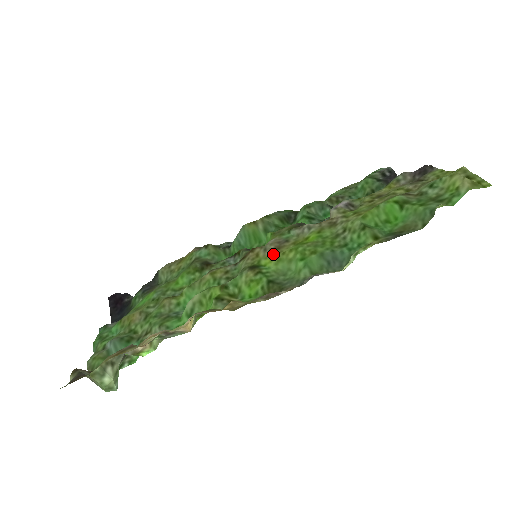
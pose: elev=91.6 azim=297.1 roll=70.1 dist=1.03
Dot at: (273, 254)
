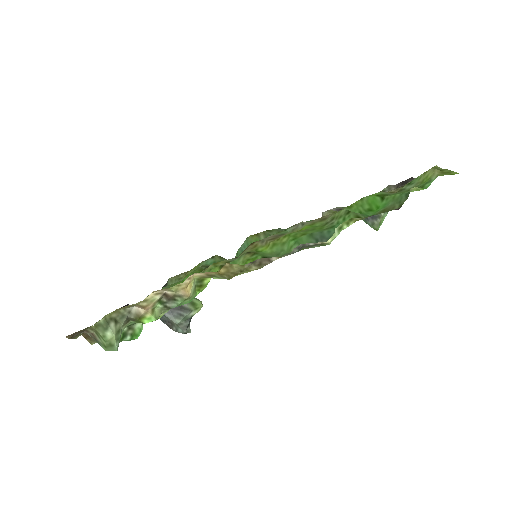
Dot at: (269, 242)
